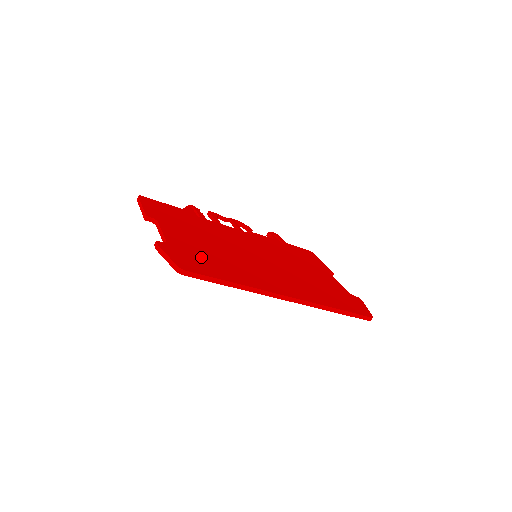
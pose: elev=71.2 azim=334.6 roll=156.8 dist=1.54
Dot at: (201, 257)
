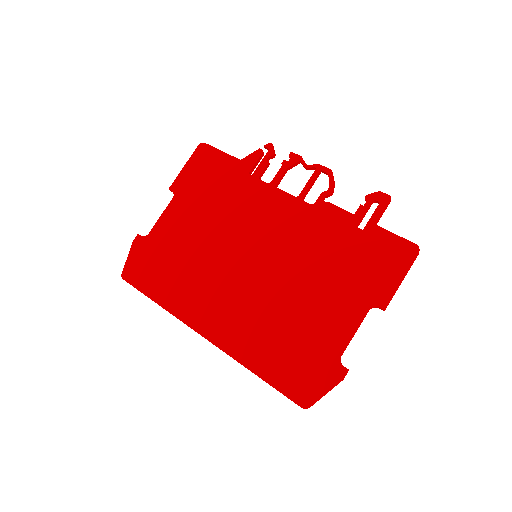
Dot at: (161, 260)
